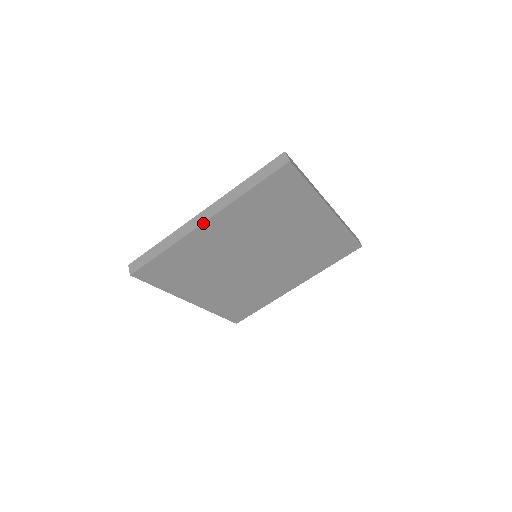
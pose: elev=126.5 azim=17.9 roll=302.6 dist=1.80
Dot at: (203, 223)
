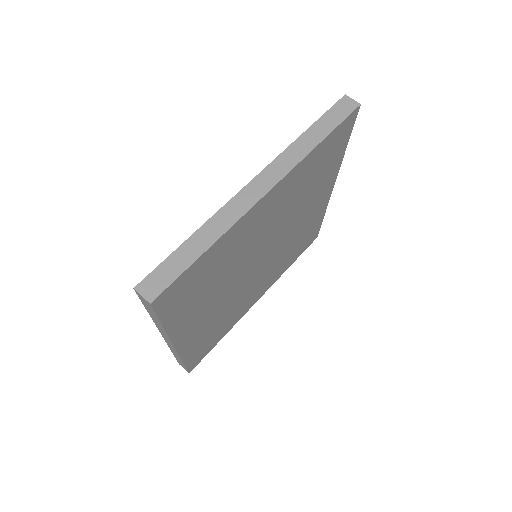
Dot at: (265, 194)
